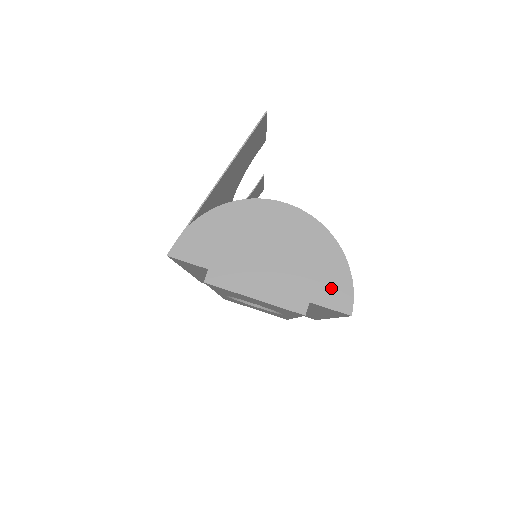
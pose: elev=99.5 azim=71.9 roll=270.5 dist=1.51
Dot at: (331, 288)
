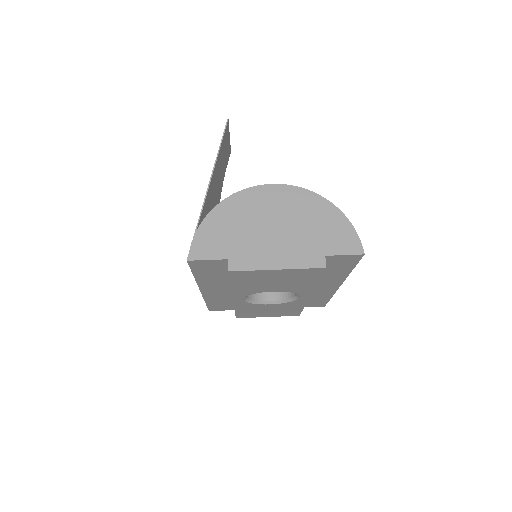
Dot at: (338, 238)
